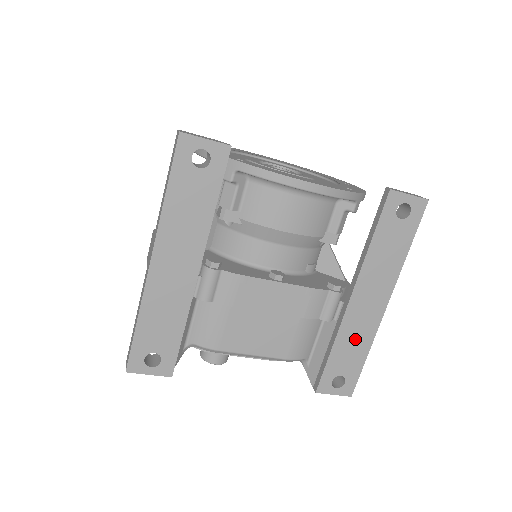
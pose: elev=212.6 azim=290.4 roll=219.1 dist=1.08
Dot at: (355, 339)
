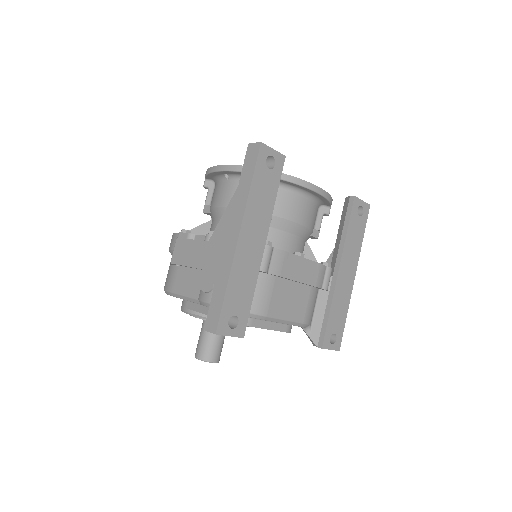
Dot at: (341, 303)
